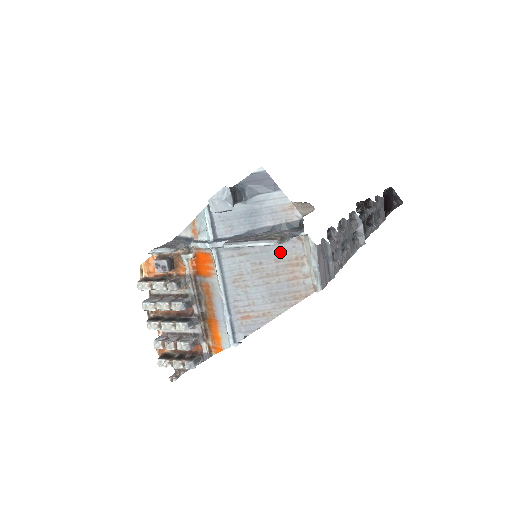
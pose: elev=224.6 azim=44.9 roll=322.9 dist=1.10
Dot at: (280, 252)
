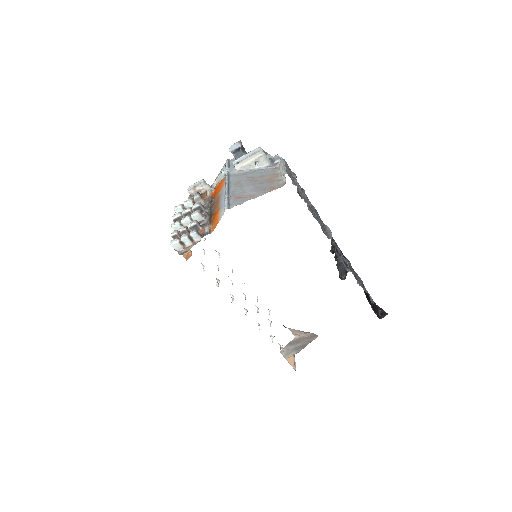
Dot at: (265, 173)
